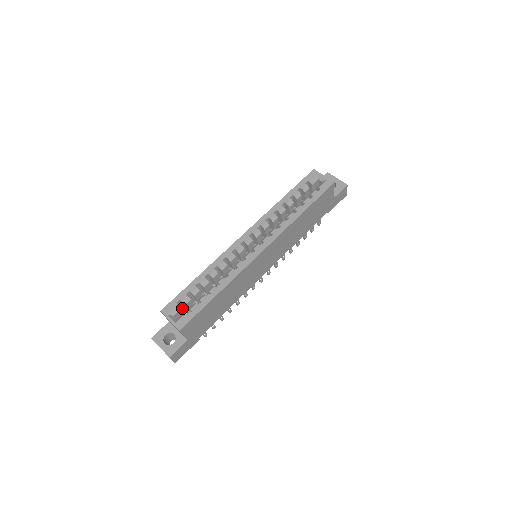
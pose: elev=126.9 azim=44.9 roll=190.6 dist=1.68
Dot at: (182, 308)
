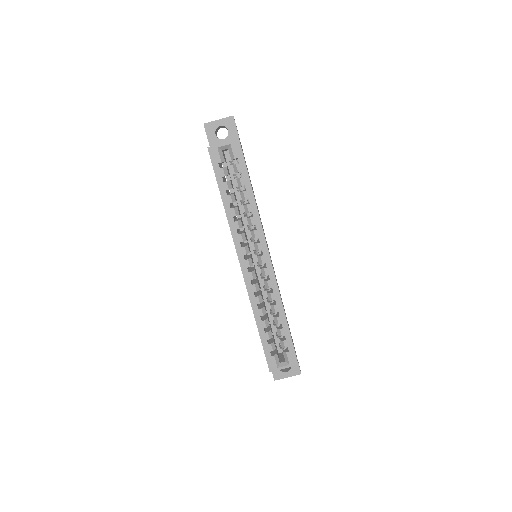
Dot at: occluded
